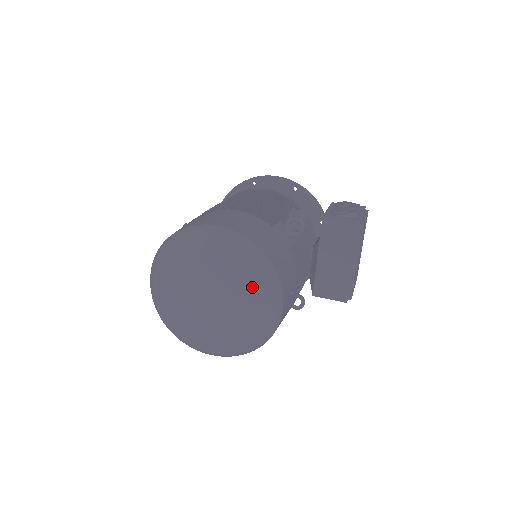
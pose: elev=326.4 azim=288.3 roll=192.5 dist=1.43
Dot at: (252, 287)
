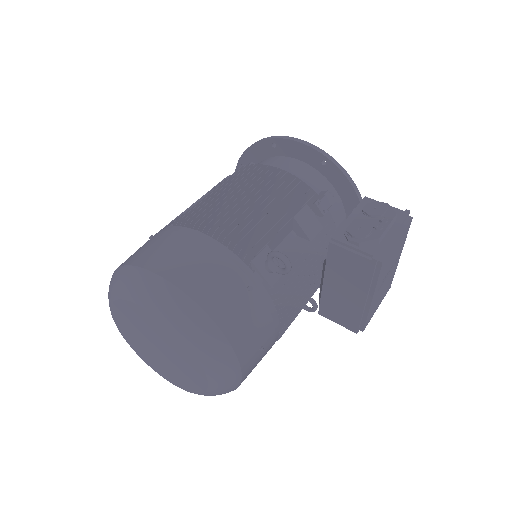
Dot at: (196, 359)
